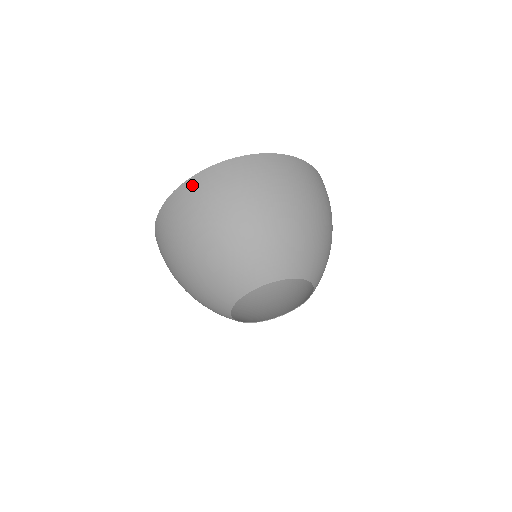
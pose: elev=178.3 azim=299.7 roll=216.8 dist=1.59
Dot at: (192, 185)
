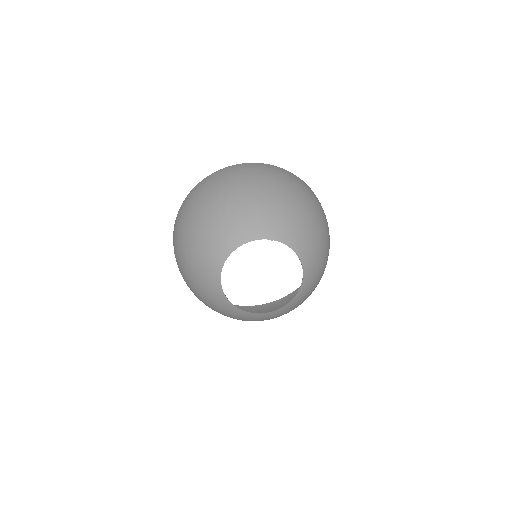
Dot at: (196, 187)
